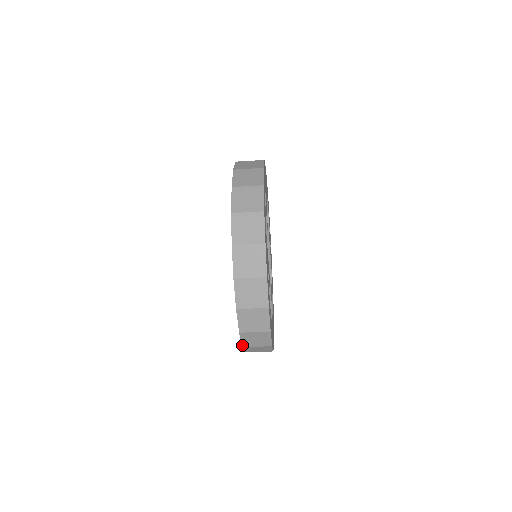
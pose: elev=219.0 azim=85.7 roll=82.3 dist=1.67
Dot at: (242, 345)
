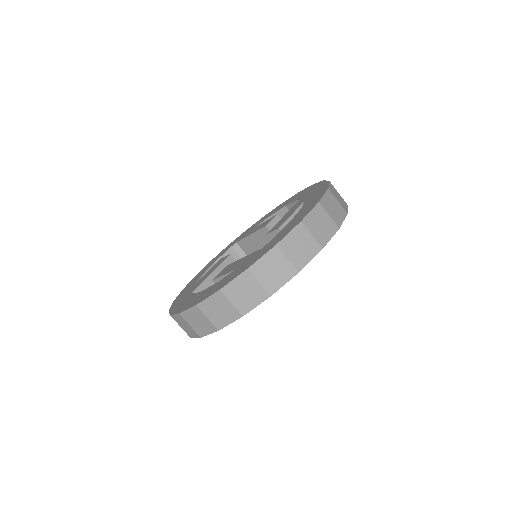
Dot at: (172, 315)
